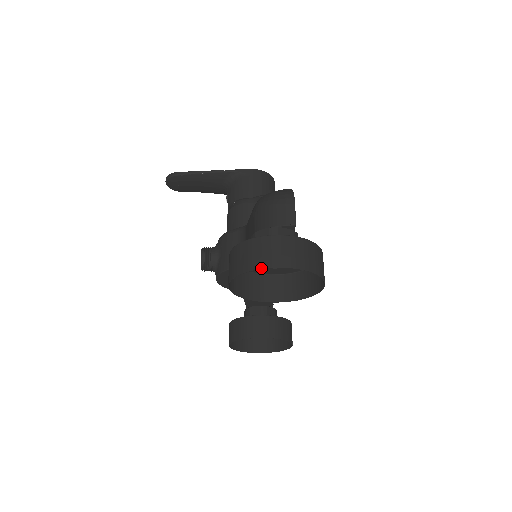
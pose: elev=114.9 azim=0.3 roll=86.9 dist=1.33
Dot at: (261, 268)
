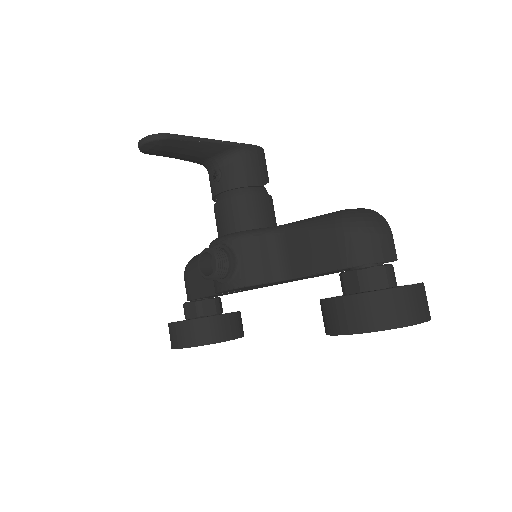
Dot at: (414, 324)
